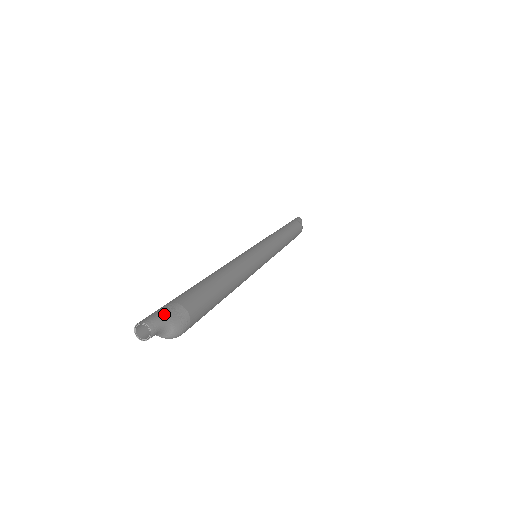
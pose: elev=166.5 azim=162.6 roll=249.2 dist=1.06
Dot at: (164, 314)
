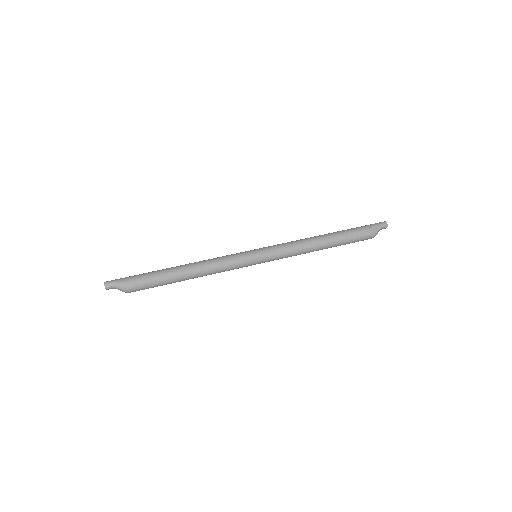
Dot at: (117, 280)
